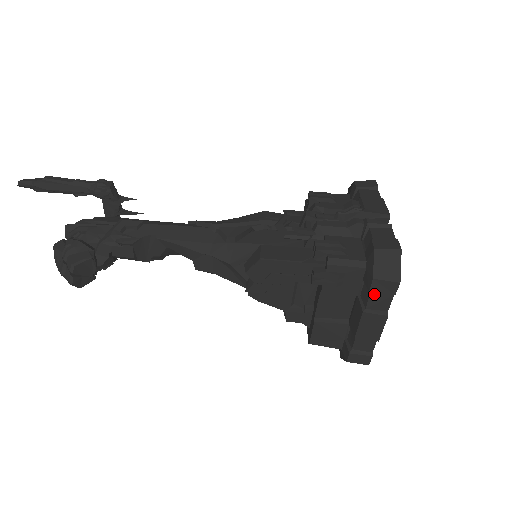
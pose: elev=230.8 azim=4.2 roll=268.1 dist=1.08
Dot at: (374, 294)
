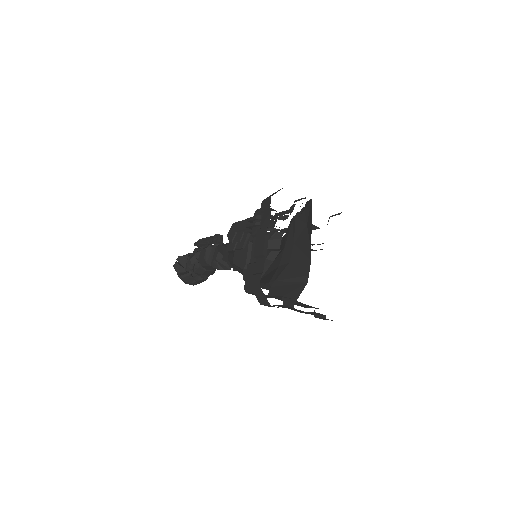
Dot at: (264, 215)
